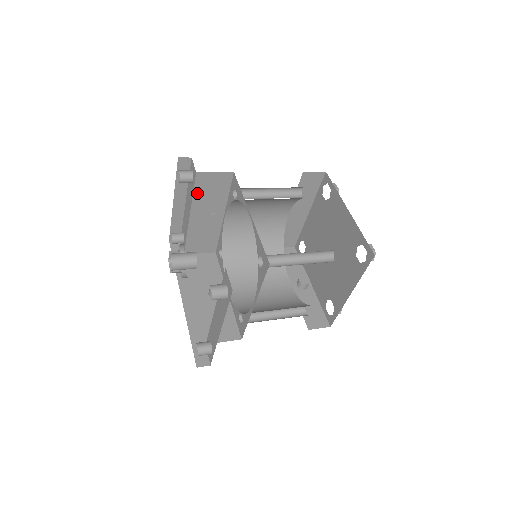
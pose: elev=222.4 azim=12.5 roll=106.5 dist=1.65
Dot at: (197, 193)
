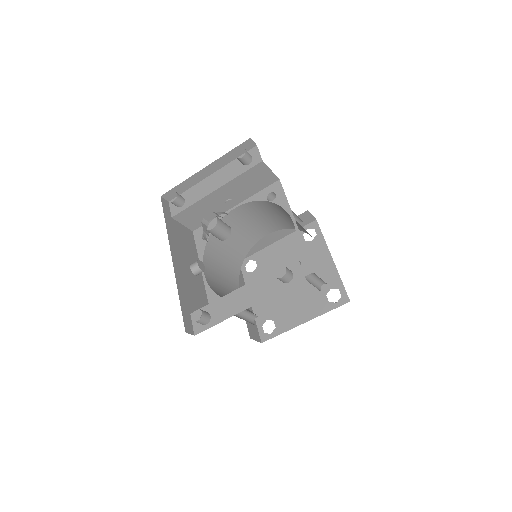
Dot at: (243, 176)
